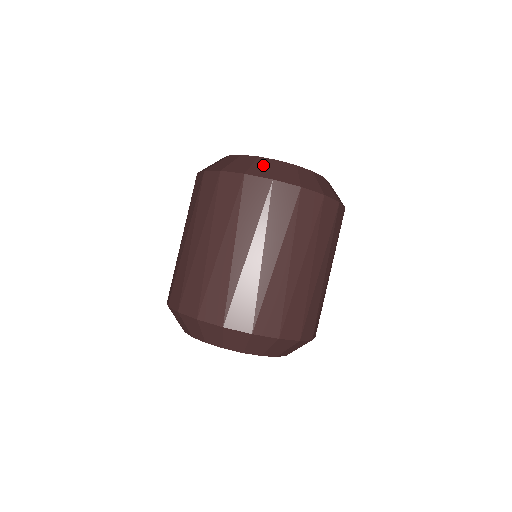
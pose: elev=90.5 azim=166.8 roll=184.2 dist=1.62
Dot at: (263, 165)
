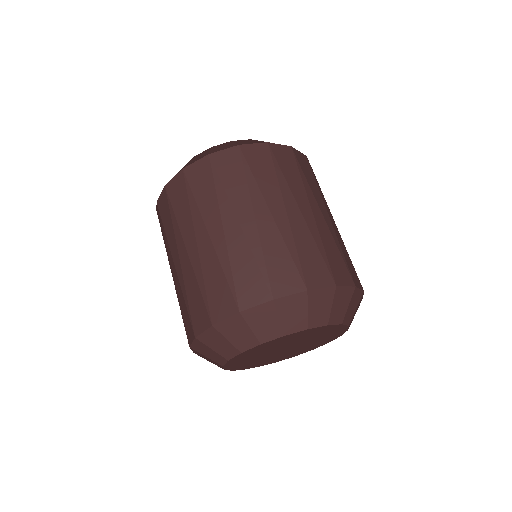
Dot at: (221, 146)
